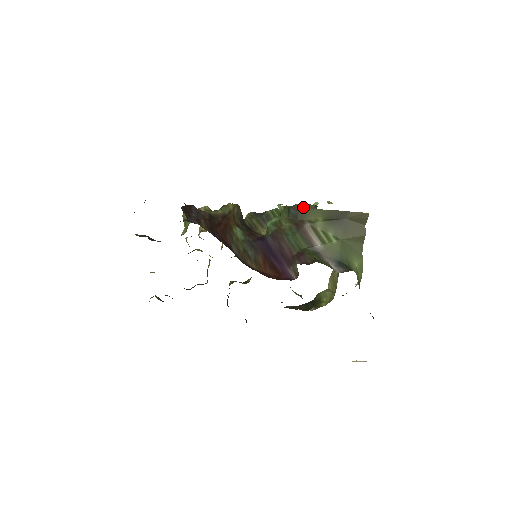
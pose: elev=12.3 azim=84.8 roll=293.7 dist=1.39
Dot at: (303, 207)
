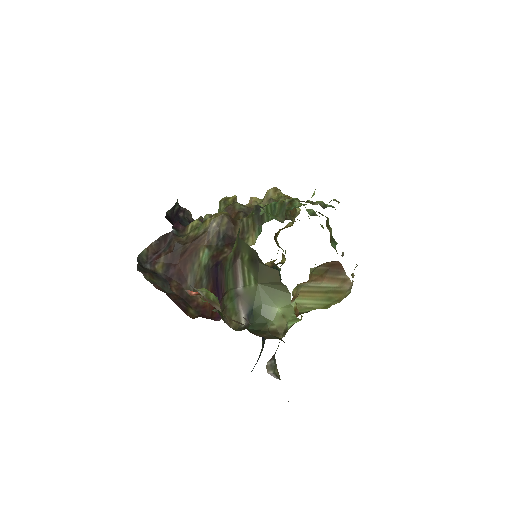
Dot at: (285, 207)
